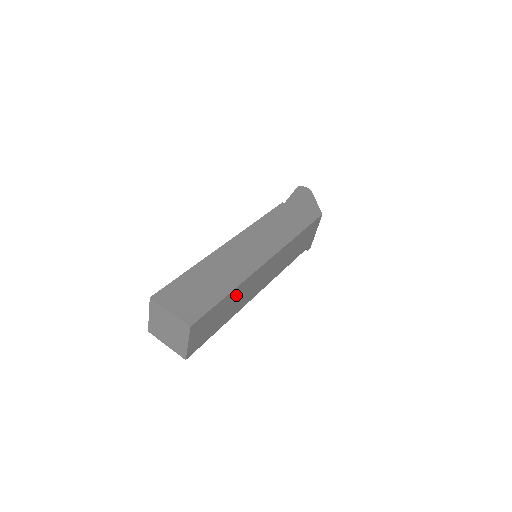
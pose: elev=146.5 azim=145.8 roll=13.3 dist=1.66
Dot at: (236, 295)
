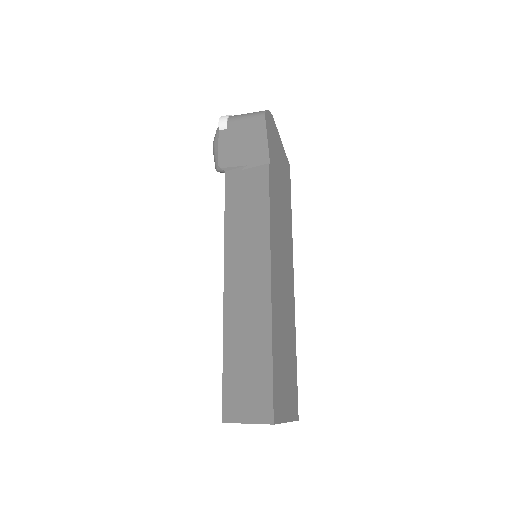
Dot at: occluded
